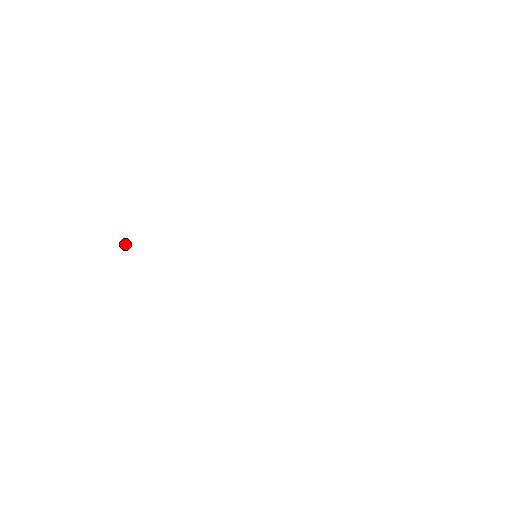
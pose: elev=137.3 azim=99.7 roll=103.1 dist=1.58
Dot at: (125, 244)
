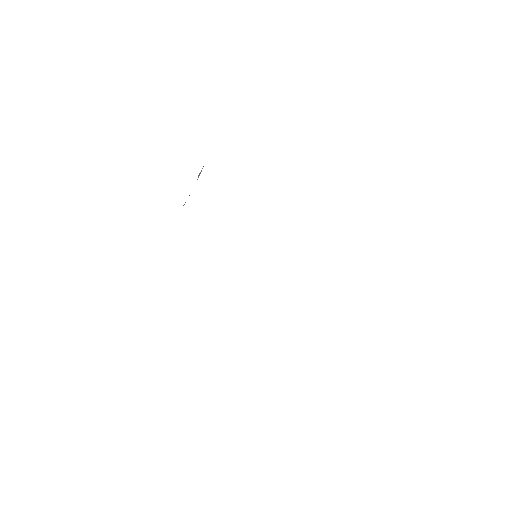
Dot at: occluded
